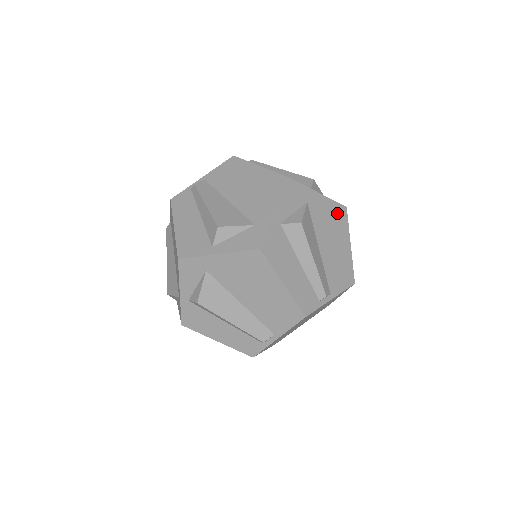
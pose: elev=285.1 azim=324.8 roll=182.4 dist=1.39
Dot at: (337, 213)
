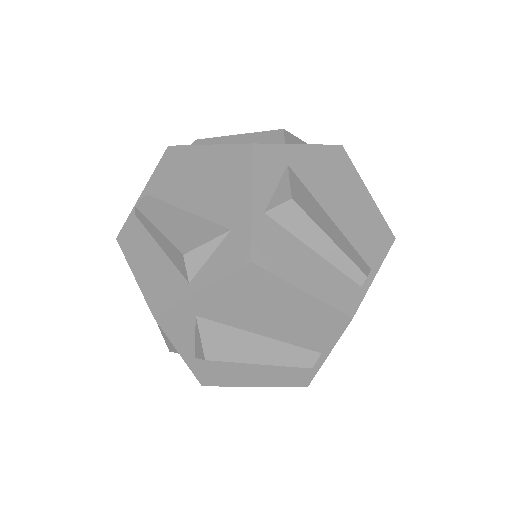
Dot at: occluded
